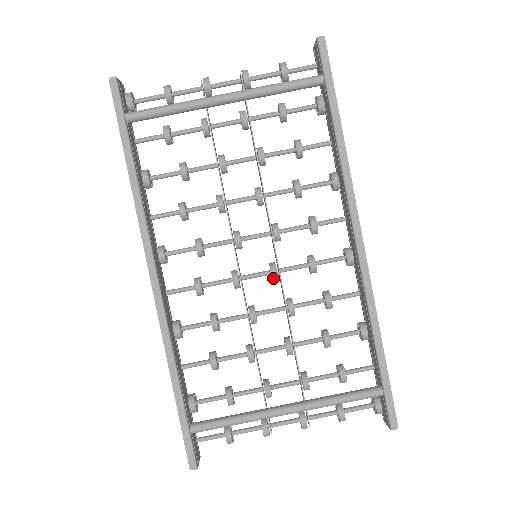
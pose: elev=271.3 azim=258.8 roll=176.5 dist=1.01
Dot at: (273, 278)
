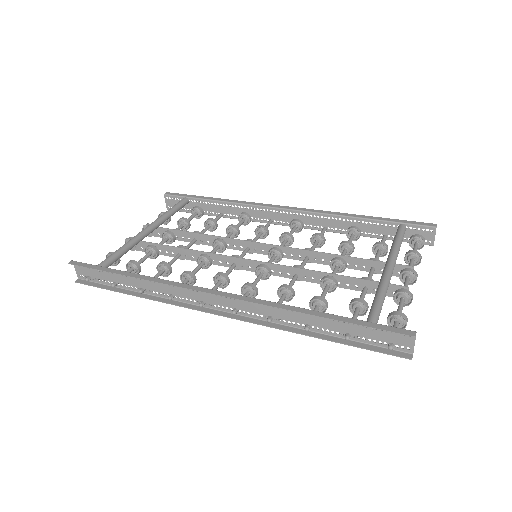
Dot at: (279, 252)
